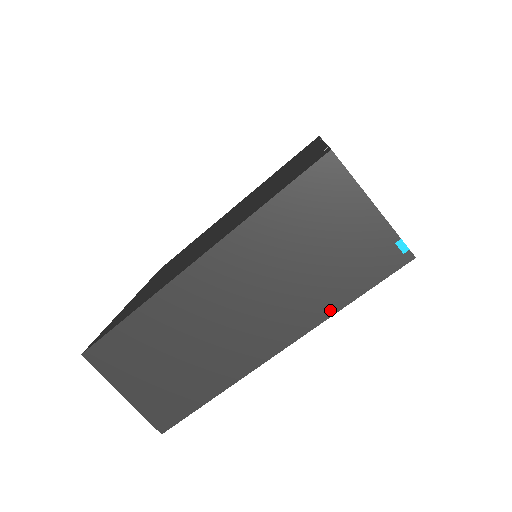
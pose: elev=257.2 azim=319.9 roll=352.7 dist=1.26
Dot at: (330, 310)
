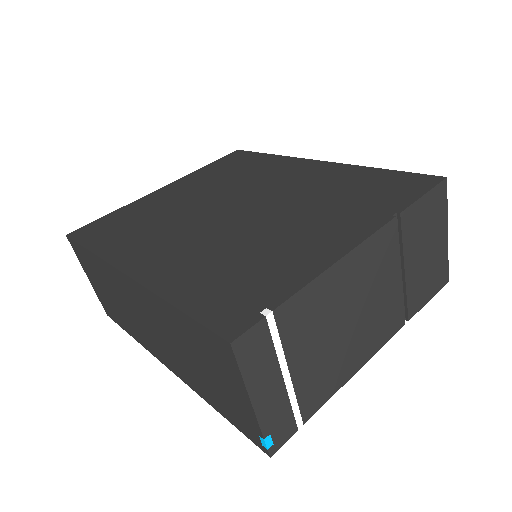
Dot at: (204, 397)
